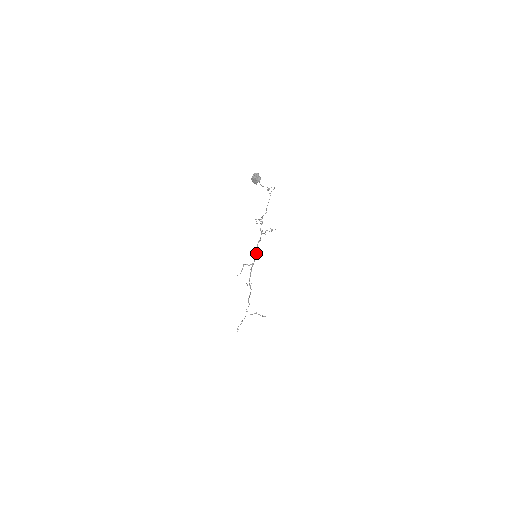
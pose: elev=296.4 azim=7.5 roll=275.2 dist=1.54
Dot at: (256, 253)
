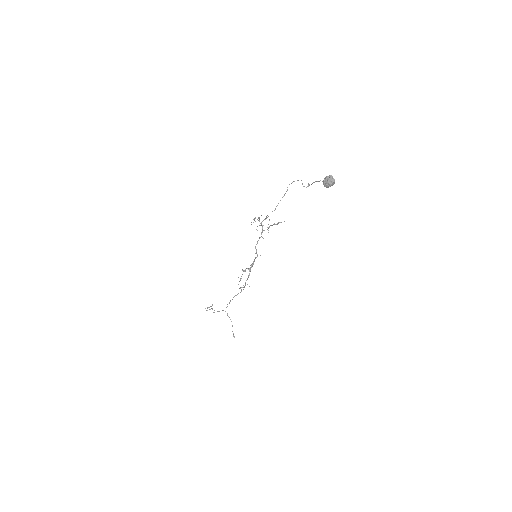
Dot at: occluded
